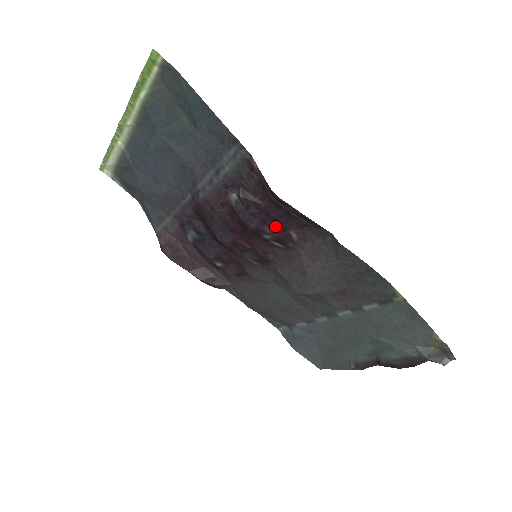
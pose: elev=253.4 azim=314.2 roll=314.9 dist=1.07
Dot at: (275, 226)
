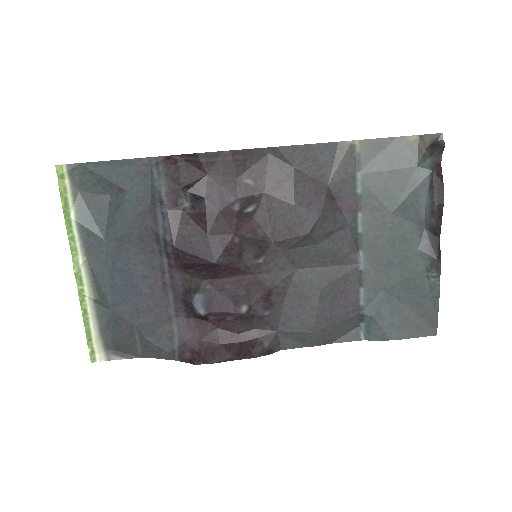
Dot at: (231, 188)
